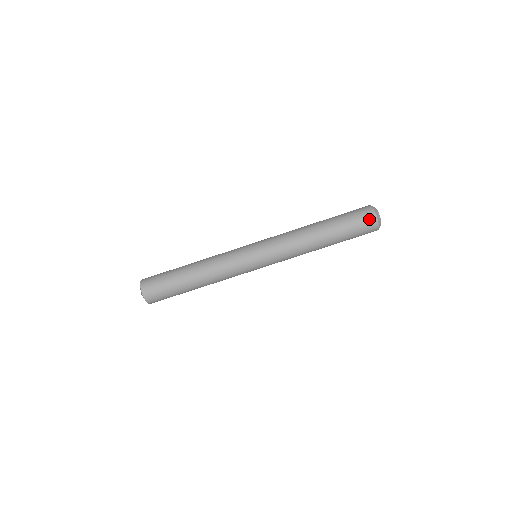
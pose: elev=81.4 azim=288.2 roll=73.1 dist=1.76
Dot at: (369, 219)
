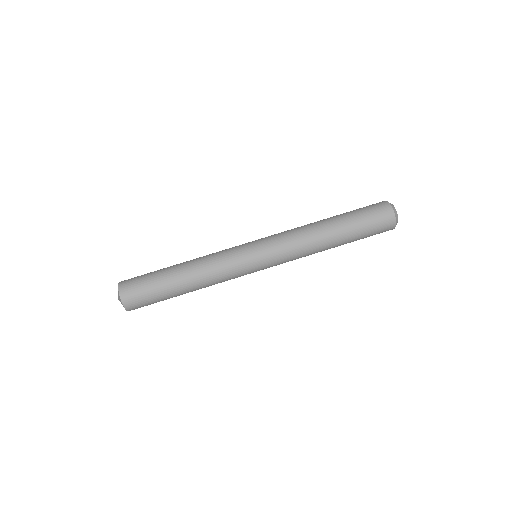
Dot at: (378, 203)
